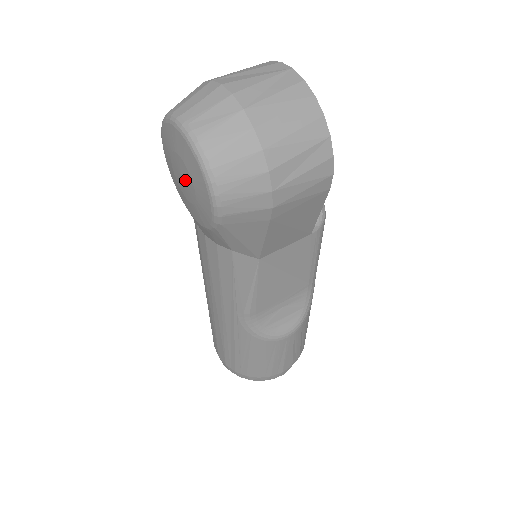
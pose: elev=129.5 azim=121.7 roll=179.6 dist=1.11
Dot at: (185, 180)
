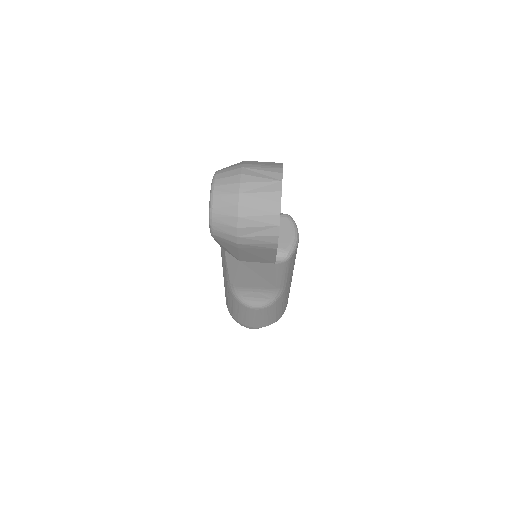
Dot at: occluded
